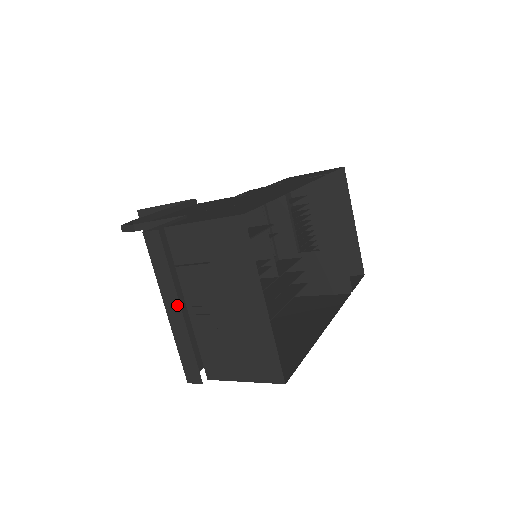
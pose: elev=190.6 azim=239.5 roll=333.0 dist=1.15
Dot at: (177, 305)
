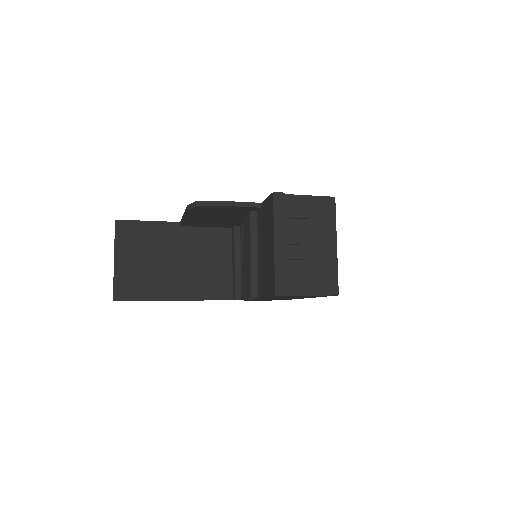
Dot at: (284, 240)
